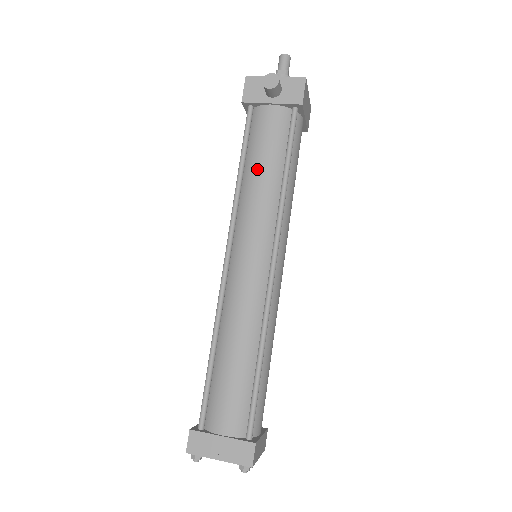
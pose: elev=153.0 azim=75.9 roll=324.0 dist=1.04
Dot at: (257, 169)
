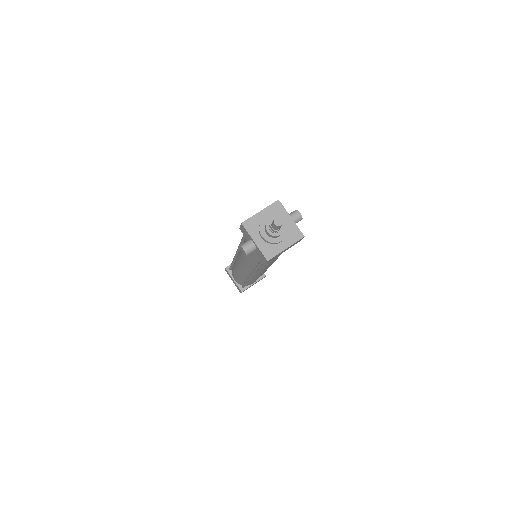
Dot at: occluded
